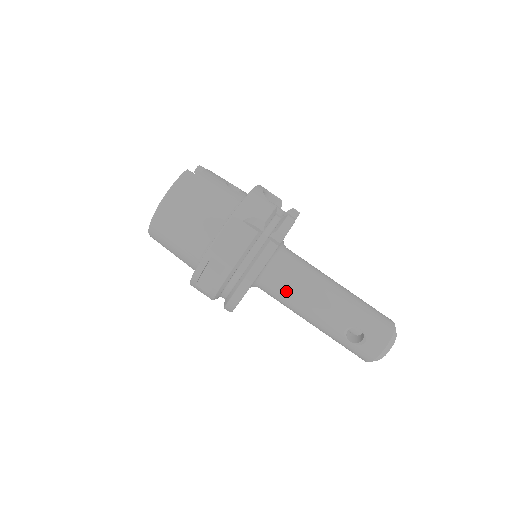
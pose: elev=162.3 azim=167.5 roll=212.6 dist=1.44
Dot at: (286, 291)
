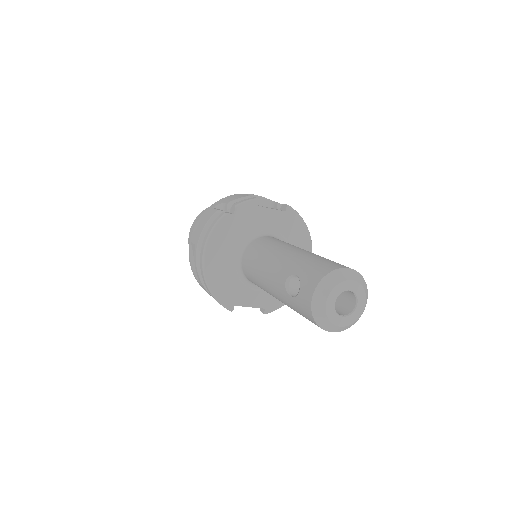
Dot at: (251, 265)
